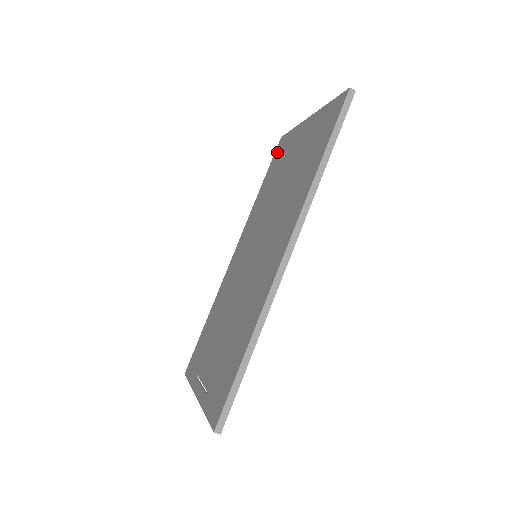
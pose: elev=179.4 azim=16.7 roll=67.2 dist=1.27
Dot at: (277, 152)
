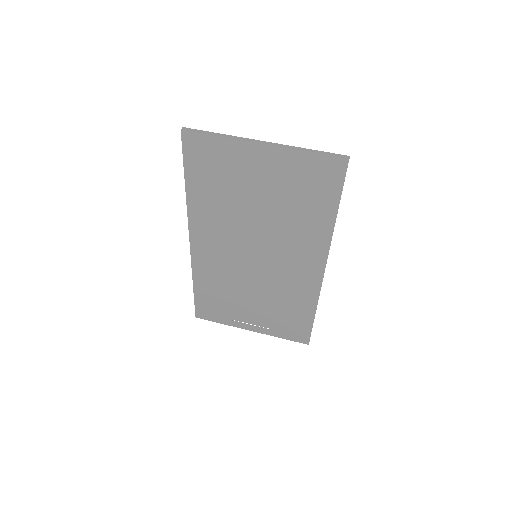
Dot at: (193, 153)
